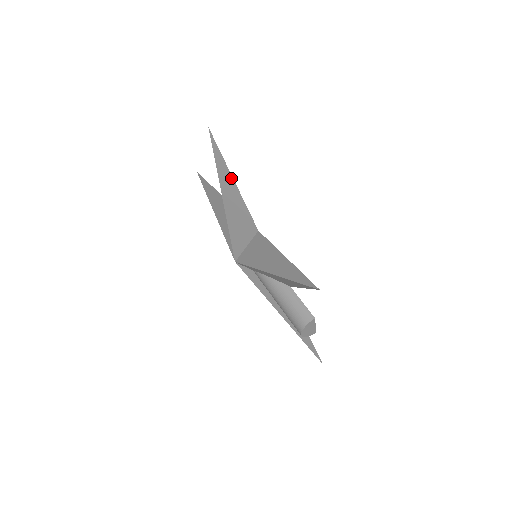
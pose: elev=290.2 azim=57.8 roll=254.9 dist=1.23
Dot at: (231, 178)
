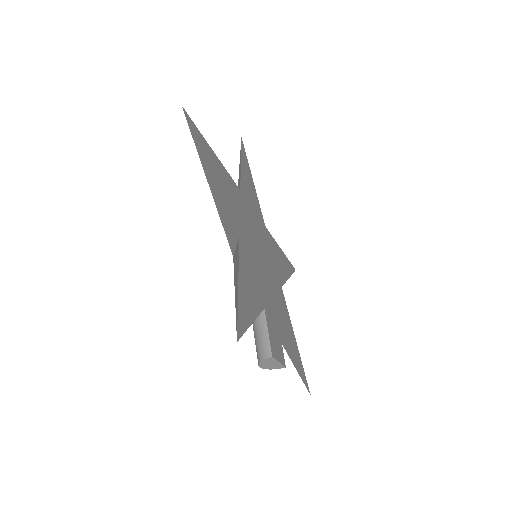
Dot at: (209, 169)
